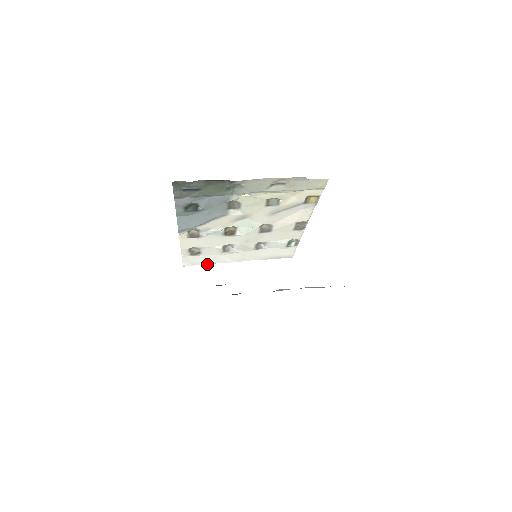
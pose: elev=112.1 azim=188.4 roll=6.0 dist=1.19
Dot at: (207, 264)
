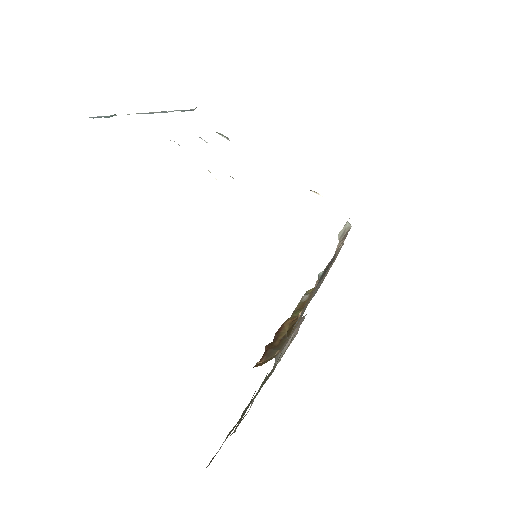
Dot at: occluded
